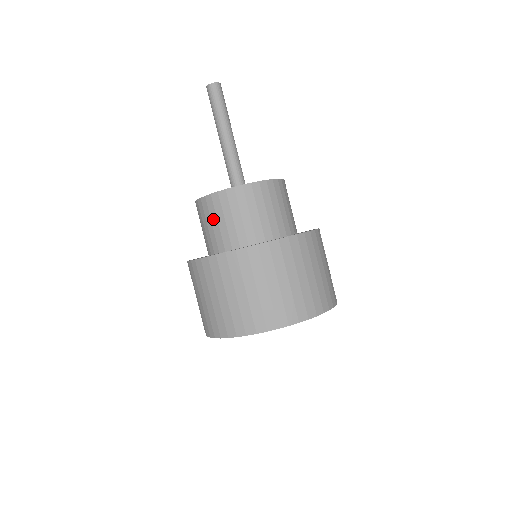
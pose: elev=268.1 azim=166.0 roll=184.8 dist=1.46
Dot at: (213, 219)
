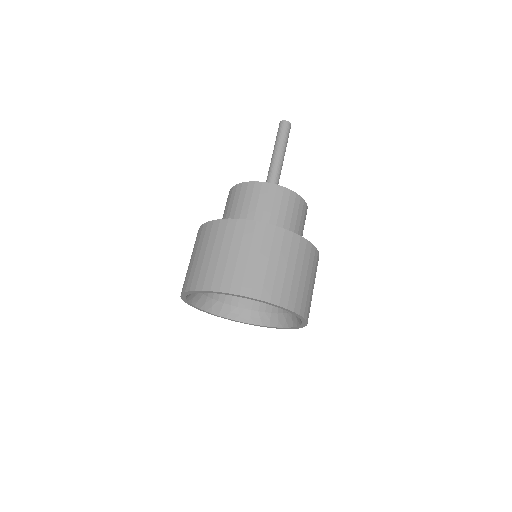
Dot at: occluded
